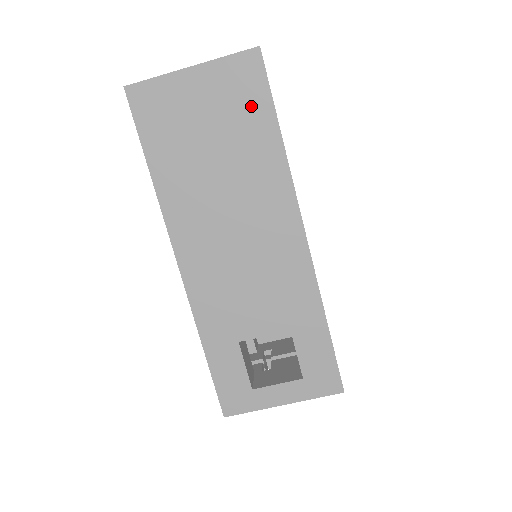
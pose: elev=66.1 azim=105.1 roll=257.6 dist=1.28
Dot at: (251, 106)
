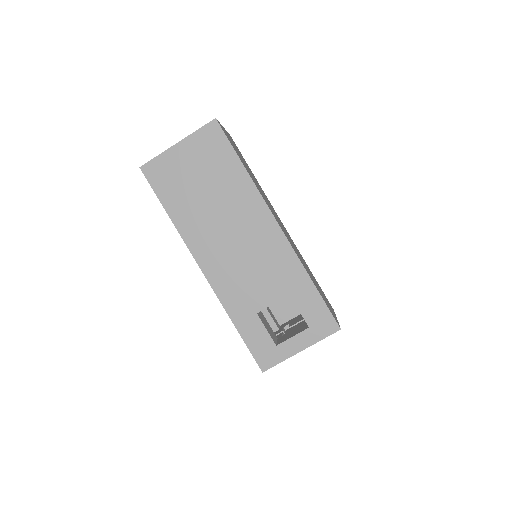
Dot at: (220, 155)
